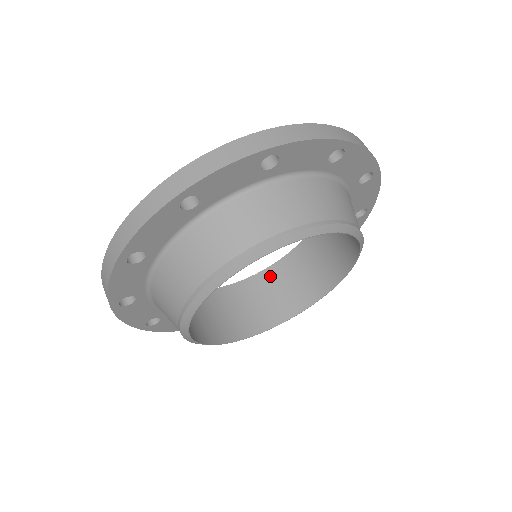
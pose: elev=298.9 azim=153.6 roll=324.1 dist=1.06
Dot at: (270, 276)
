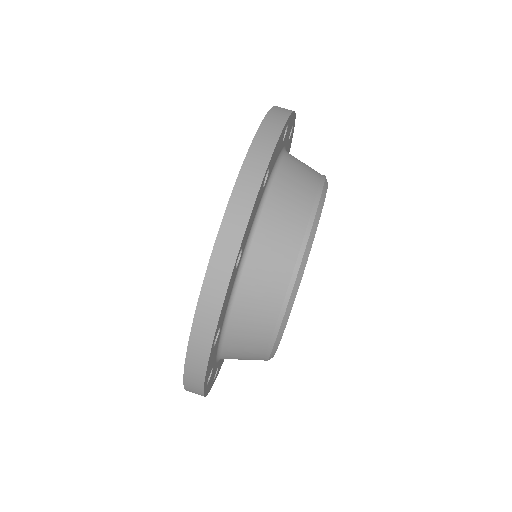
Dot at: occluded
